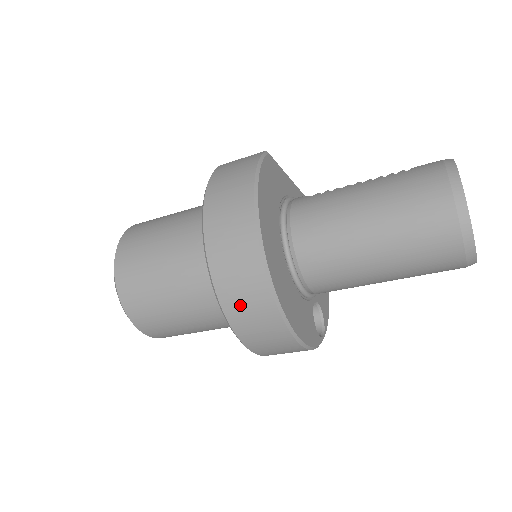
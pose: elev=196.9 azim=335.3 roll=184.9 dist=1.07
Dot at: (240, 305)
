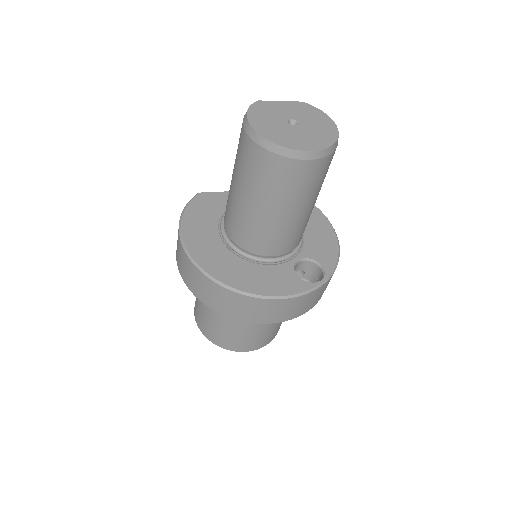
Dot at: (210, 298)
